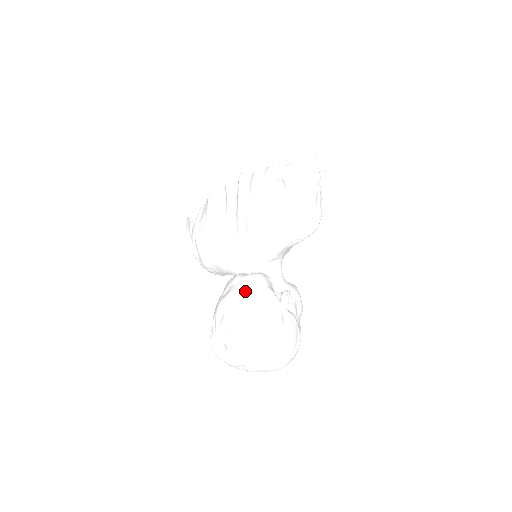
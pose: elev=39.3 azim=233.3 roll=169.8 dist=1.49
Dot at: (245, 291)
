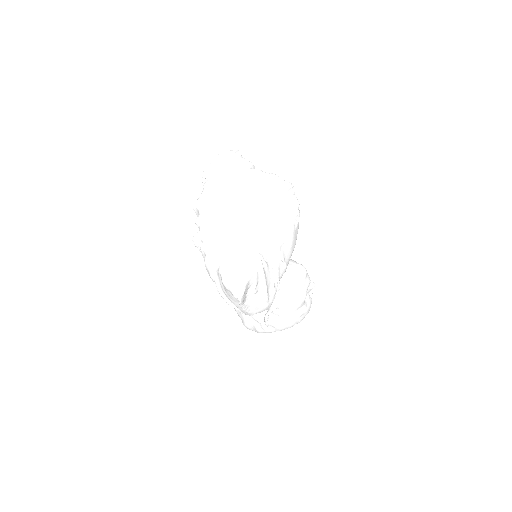
Dot at: occluded
